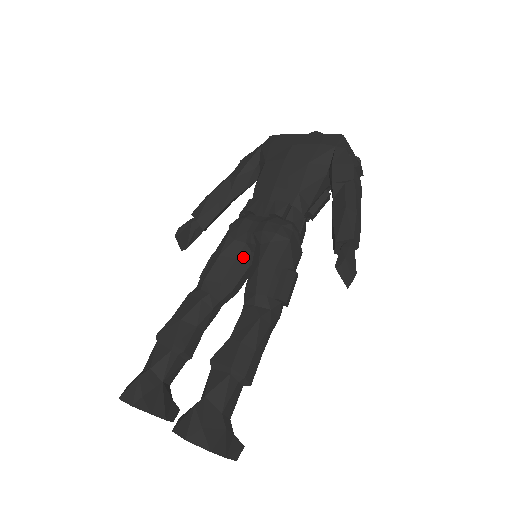
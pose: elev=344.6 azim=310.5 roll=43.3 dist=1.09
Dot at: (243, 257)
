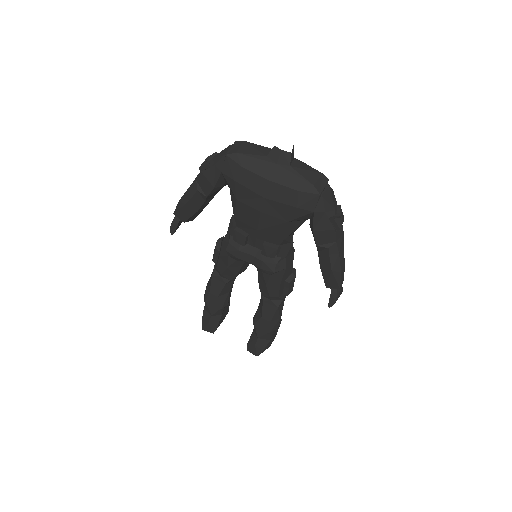
Dot at: (247, 262)
